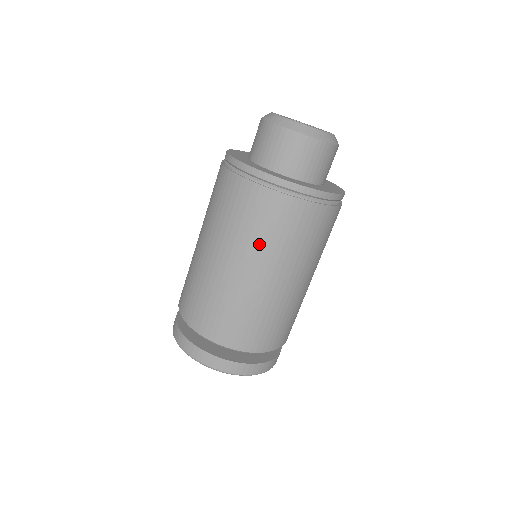
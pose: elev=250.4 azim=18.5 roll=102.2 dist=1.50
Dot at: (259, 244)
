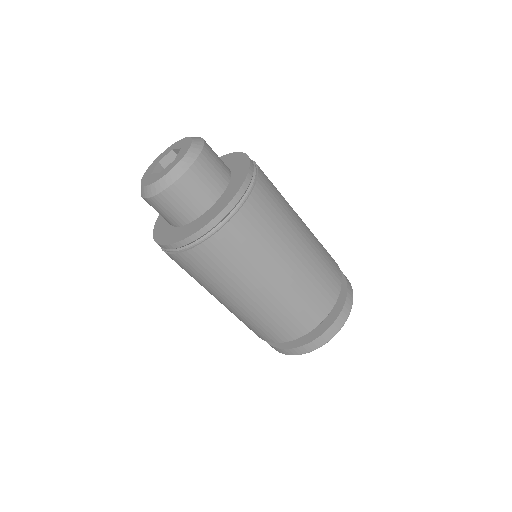
Dot at: occluded
